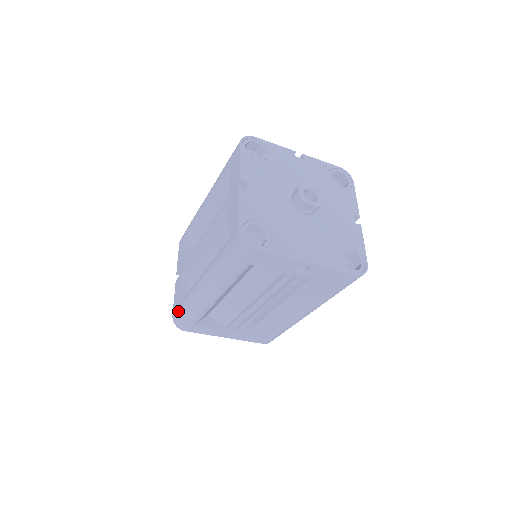
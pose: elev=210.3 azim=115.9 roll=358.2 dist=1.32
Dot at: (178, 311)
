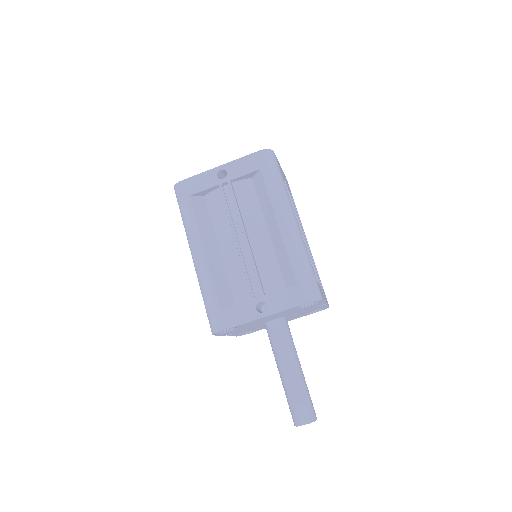
Dot at: occluded
